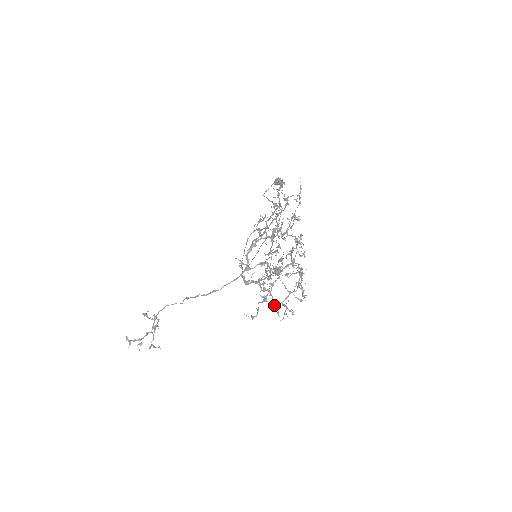
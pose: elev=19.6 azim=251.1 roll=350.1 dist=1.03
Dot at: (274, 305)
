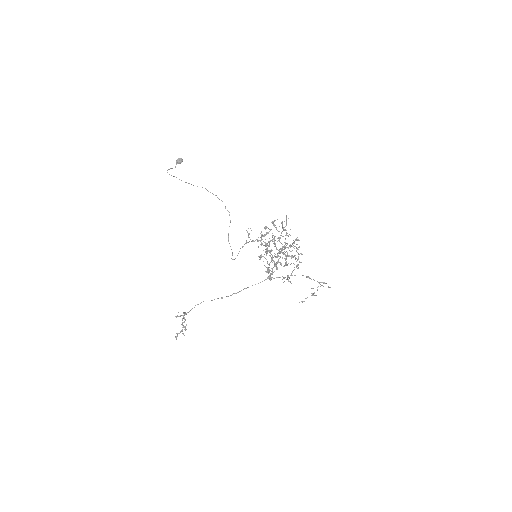
Dot at: occluded
